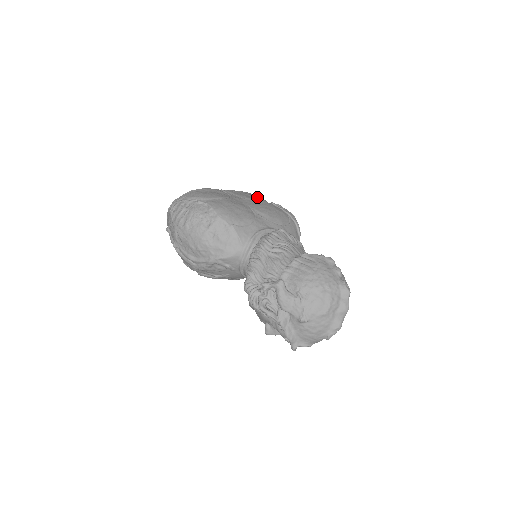
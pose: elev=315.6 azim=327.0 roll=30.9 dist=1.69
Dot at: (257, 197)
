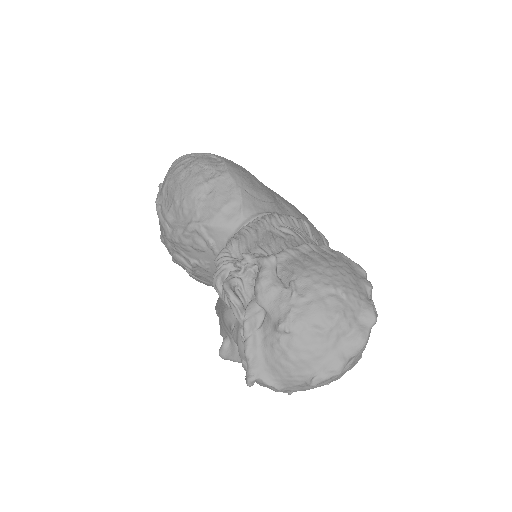
Dot at: occluded
